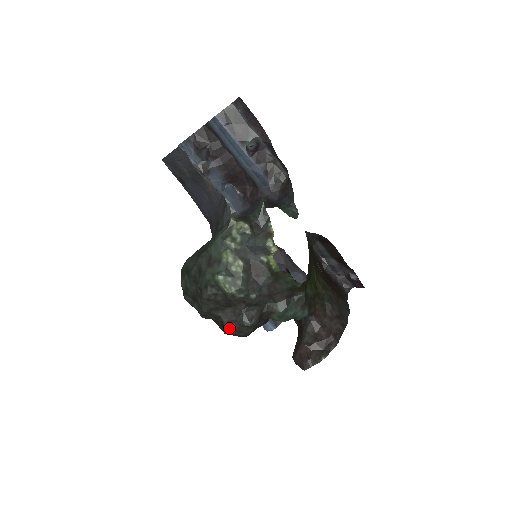
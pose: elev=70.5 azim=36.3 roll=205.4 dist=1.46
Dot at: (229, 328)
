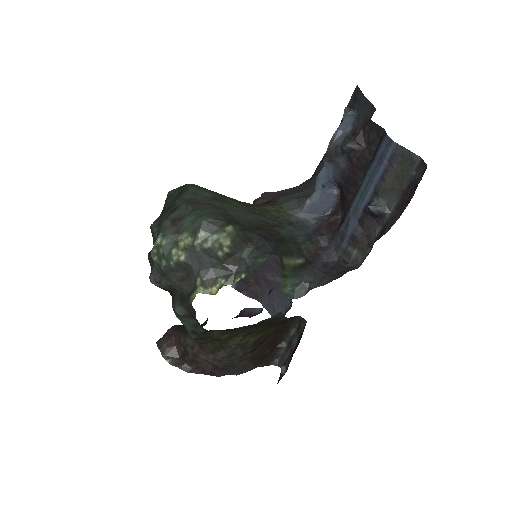
Dot at: (150, 259)
